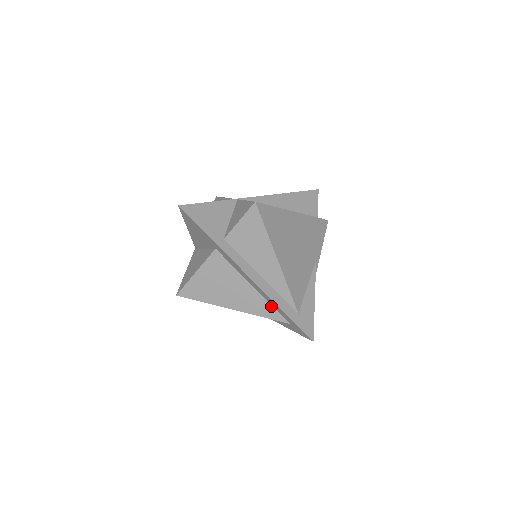
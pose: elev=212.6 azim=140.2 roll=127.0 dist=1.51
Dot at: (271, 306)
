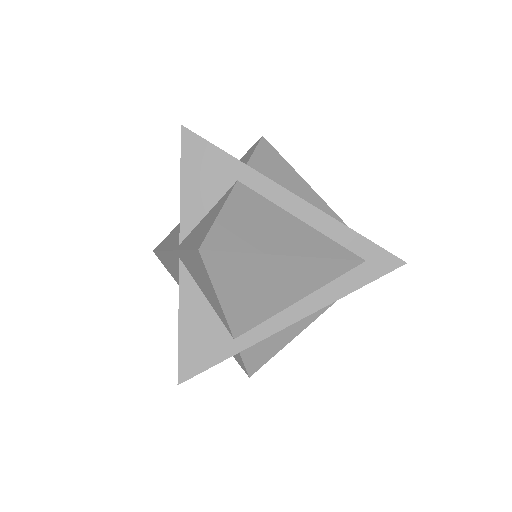
Dot at: (333, 242)
